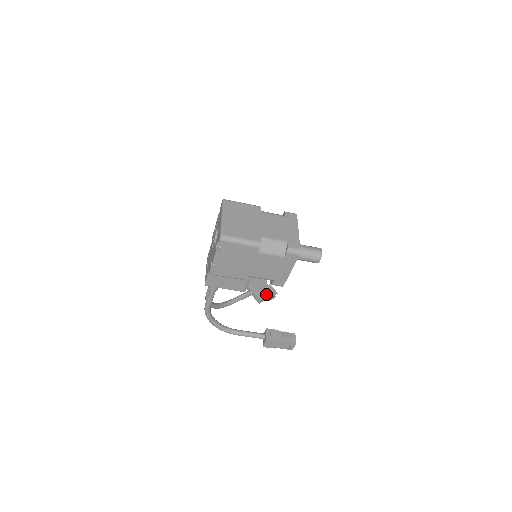
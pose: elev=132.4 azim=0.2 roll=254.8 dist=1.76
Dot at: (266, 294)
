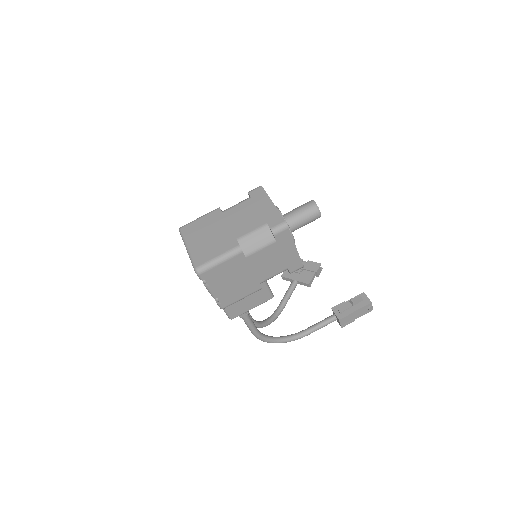
Dot at: (310, 273)
